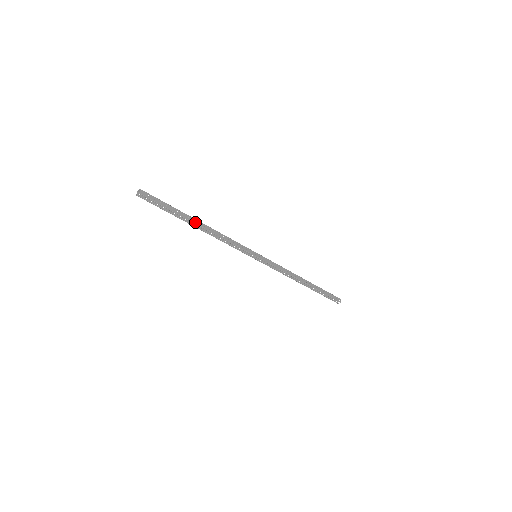
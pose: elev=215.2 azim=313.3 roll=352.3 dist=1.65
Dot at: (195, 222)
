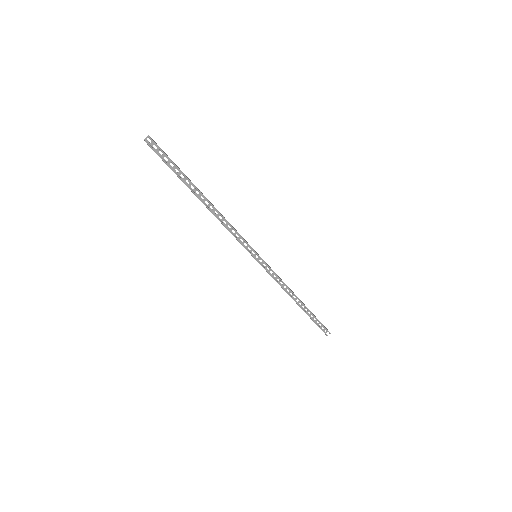
Dot at: (202, 193)
